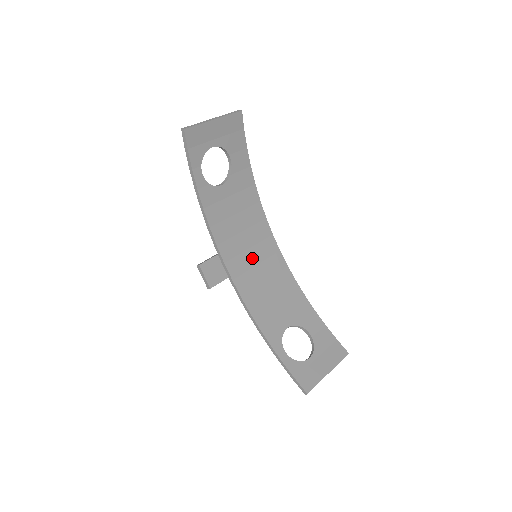
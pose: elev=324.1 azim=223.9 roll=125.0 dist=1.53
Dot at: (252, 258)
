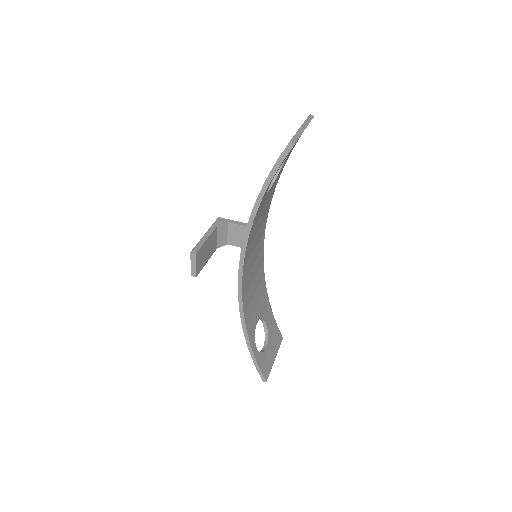
Dot at: (253, 258)
